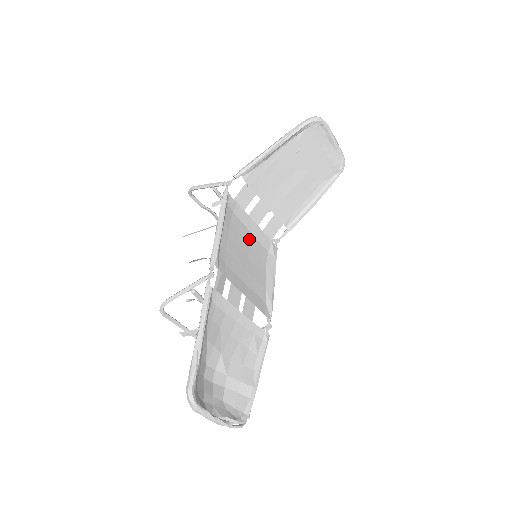
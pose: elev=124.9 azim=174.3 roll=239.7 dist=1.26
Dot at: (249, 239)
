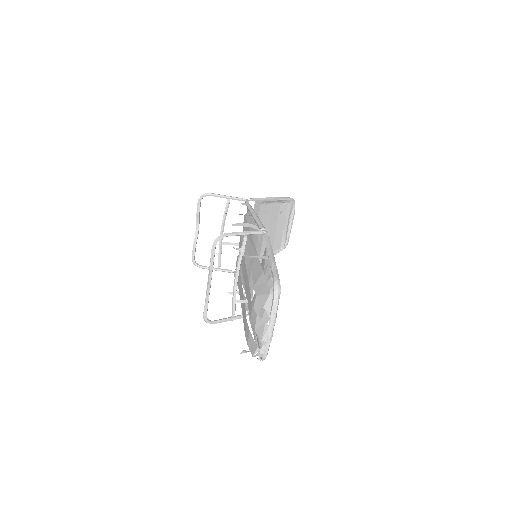
Dot at: occluded
